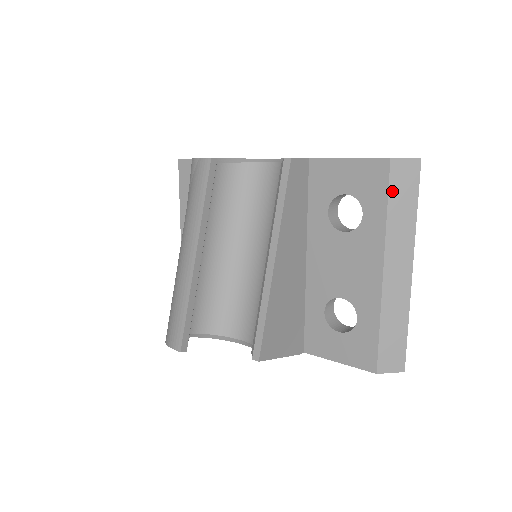
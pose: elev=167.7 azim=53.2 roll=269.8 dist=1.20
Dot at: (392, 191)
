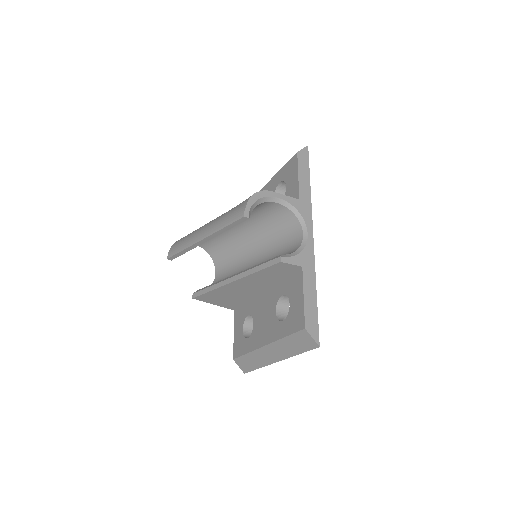
Dot at: (294, 336)
